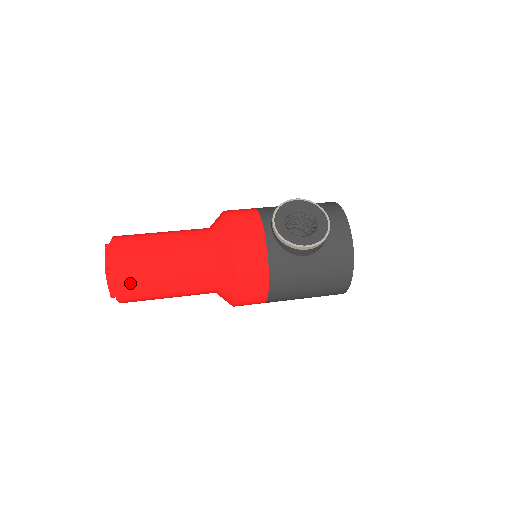
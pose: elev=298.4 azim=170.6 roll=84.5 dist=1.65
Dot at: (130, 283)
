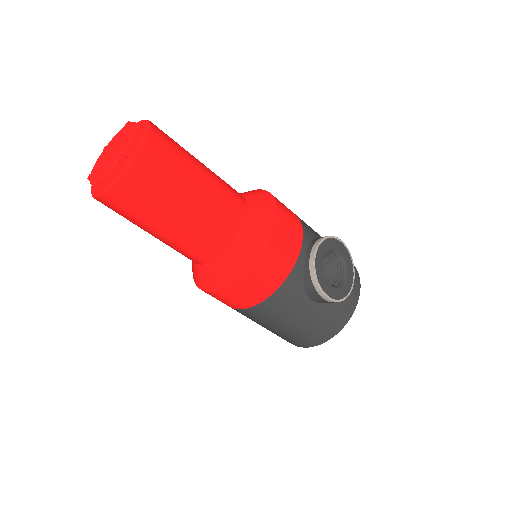
Dot at: (136, 193)
